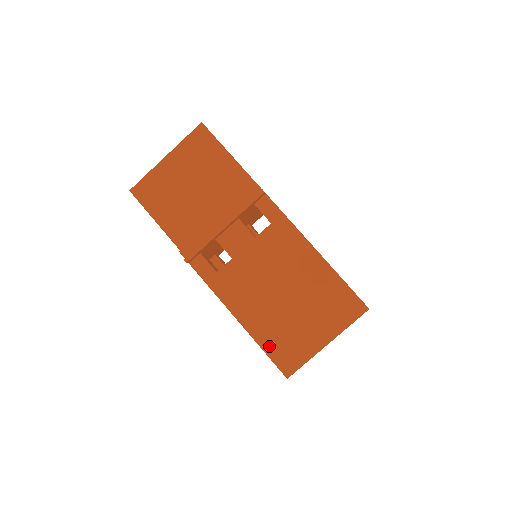
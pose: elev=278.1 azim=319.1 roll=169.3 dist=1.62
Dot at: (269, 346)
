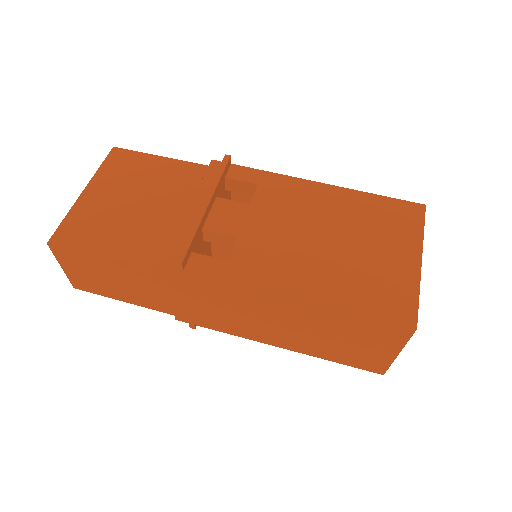
Dot at: (360, 304)
